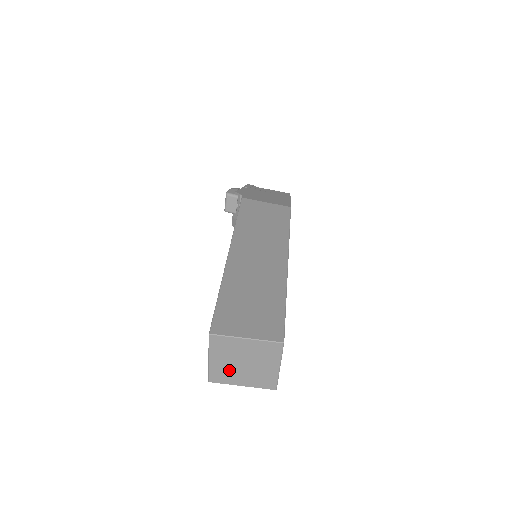
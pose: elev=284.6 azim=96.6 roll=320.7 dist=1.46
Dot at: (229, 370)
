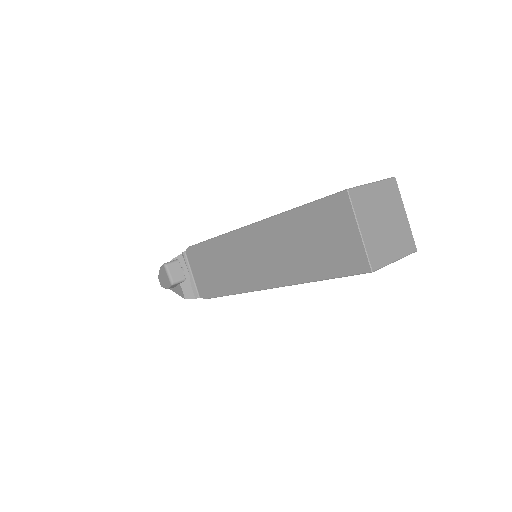
Dot at: (379, 240)
